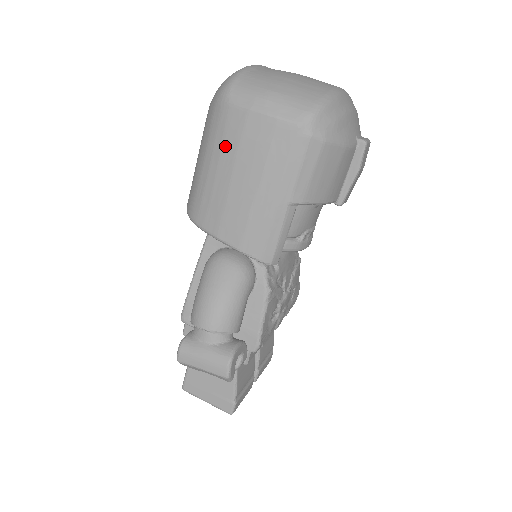
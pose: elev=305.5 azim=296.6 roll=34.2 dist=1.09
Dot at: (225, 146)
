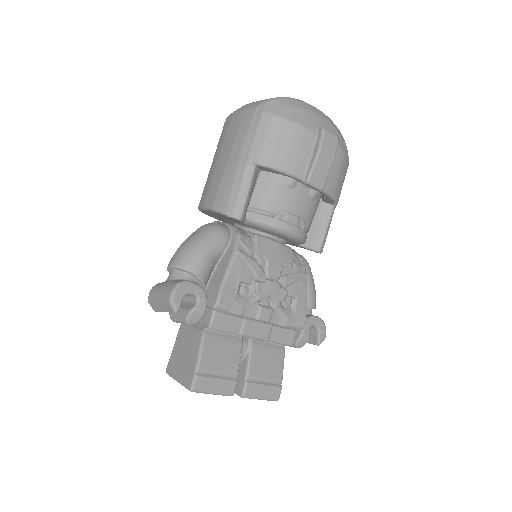
Dot at: (220, 143)
